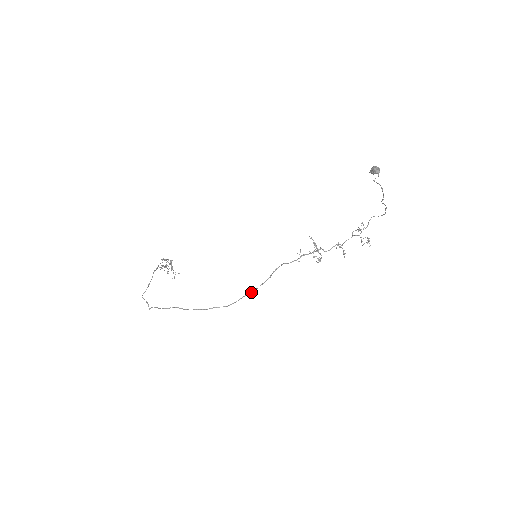
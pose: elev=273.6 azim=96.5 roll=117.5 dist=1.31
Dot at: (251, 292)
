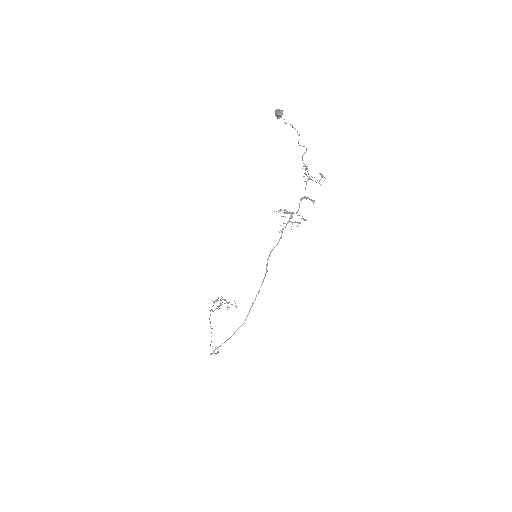
Dot at: occluded
